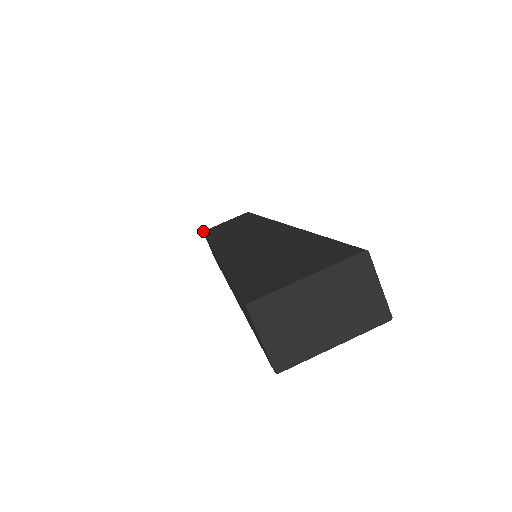
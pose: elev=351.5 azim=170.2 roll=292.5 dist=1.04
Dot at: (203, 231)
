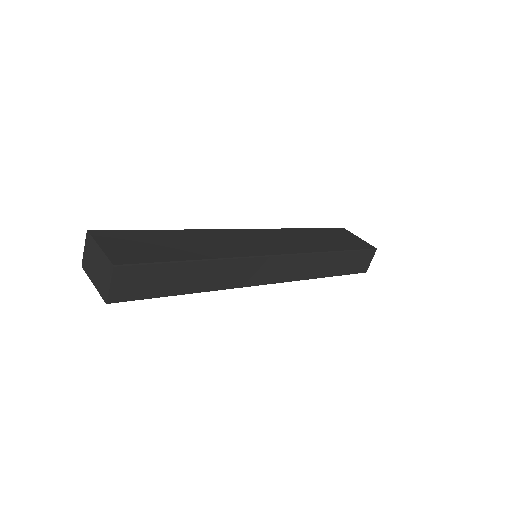
Dot at: occluded
